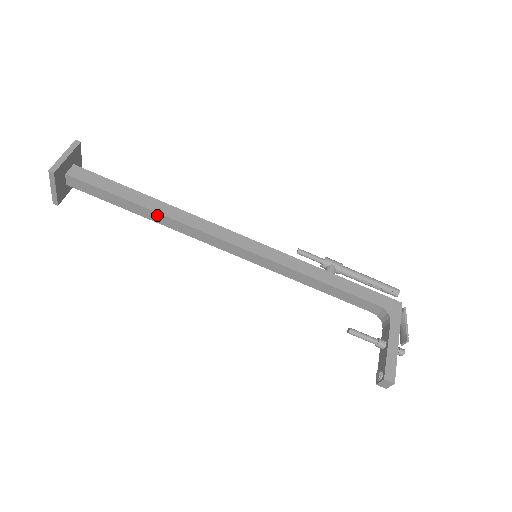
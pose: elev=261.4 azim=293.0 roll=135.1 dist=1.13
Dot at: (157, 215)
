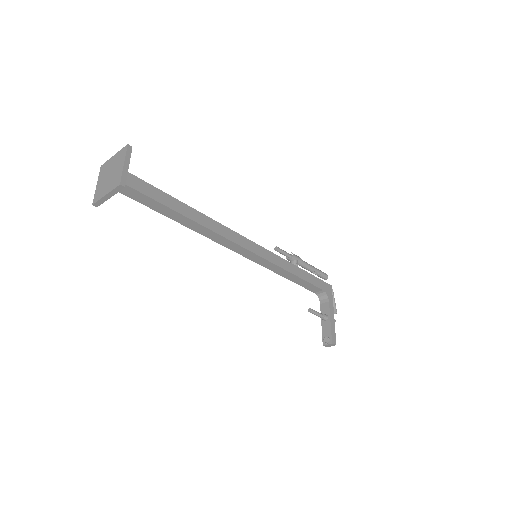
Dot at: (193, 223)
